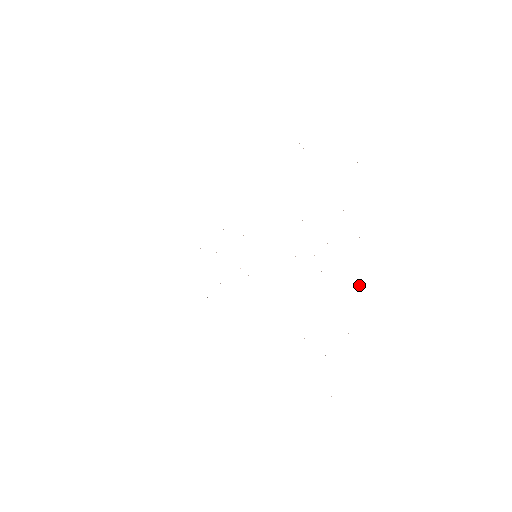
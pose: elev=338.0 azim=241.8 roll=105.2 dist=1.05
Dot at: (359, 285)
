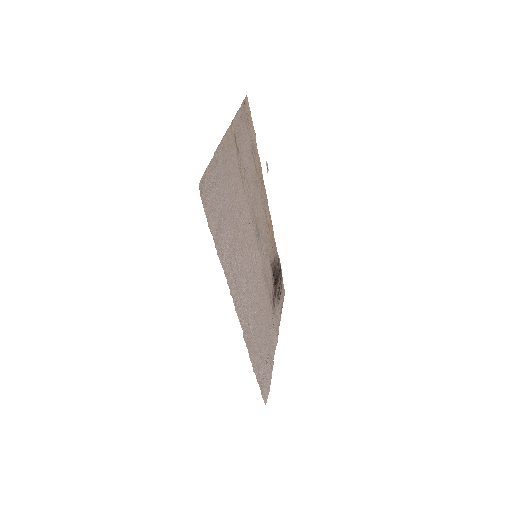
Dot at: (227, 141)
